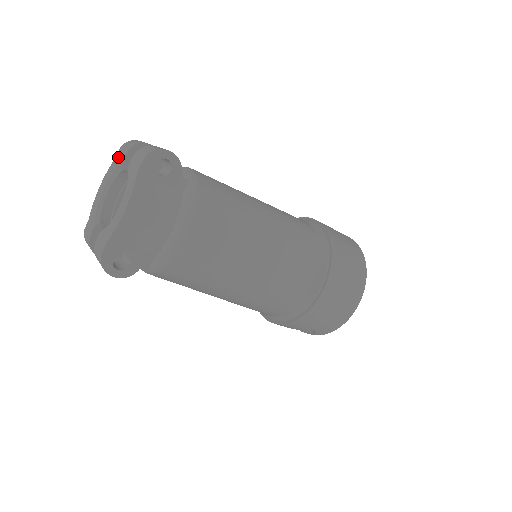
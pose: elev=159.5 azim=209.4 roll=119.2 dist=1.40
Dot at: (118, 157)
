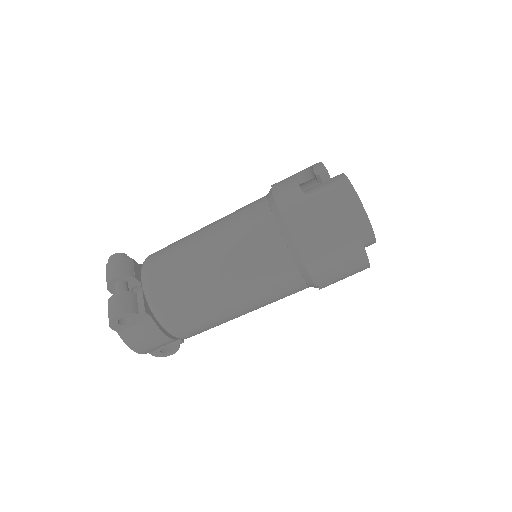
Dot at: occluded
